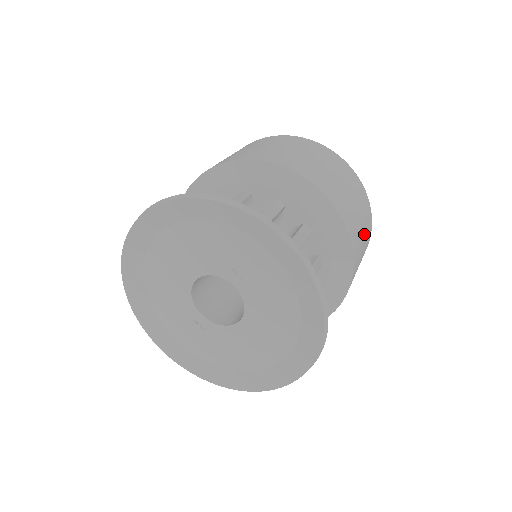
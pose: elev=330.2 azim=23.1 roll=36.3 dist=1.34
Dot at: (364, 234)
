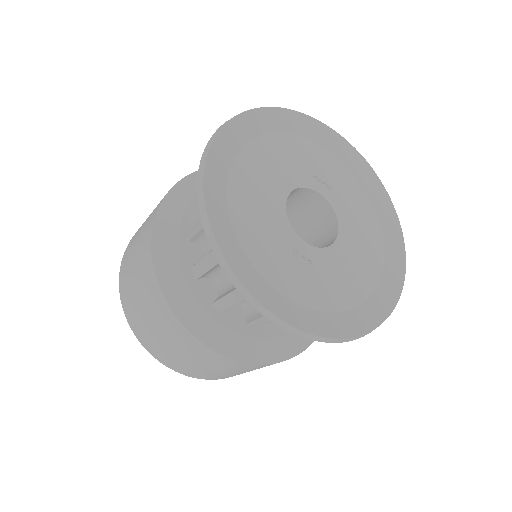
Dot at: occluded
